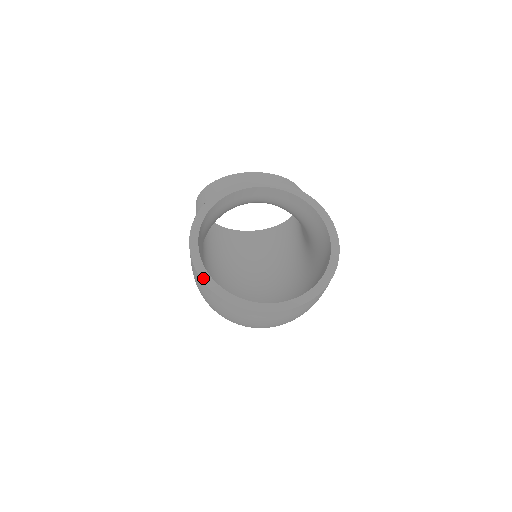
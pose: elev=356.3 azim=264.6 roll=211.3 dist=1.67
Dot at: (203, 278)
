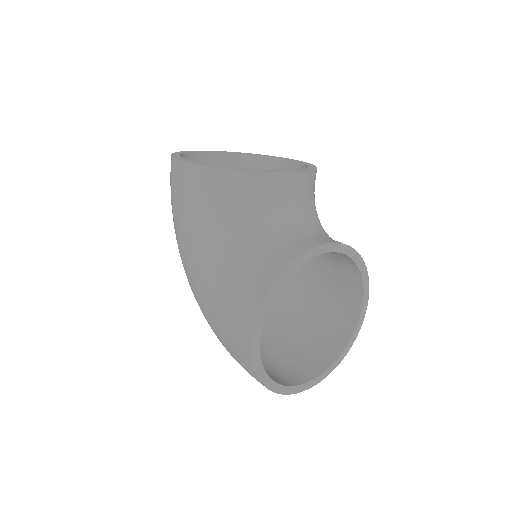
Dot at: (261, 378)
